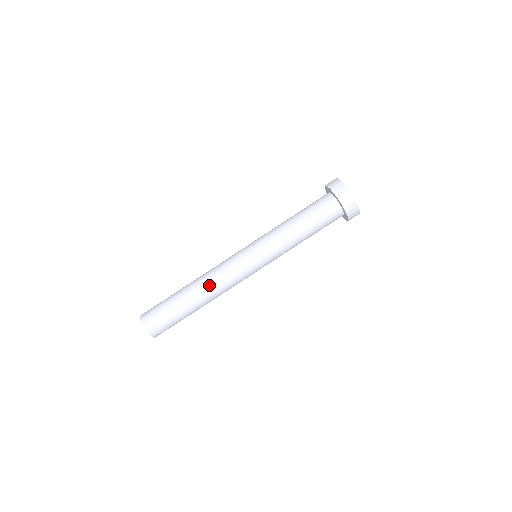
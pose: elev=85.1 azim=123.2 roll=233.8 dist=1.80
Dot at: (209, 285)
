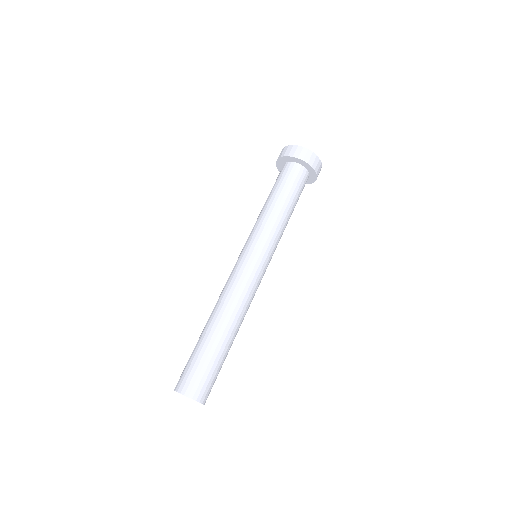
Dot at: (220, 303)
